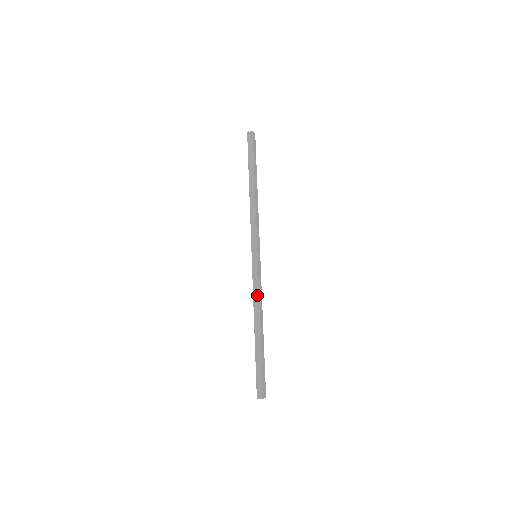
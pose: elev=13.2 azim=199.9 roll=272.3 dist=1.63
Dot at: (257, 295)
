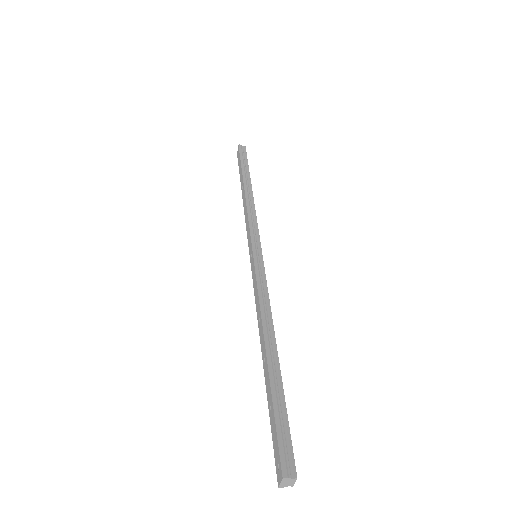
Dot at: (265, 299)
